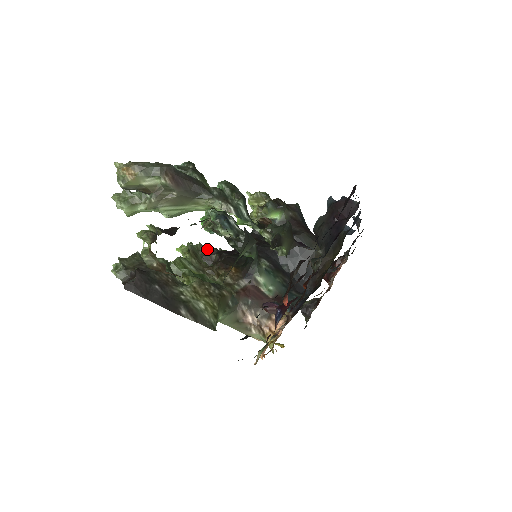
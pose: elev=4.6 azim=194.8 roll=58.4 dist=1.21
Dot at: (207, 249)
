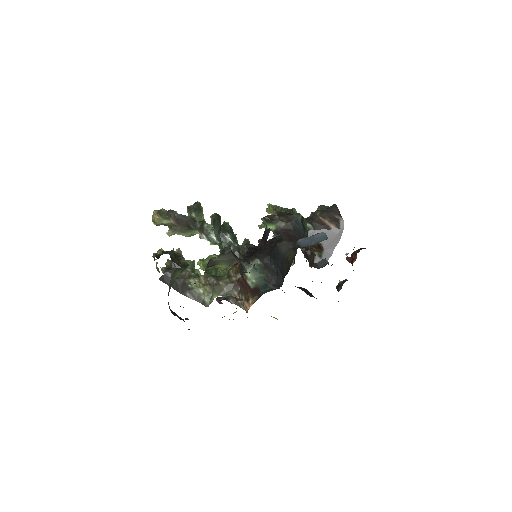
Dot at: (247, 244)
